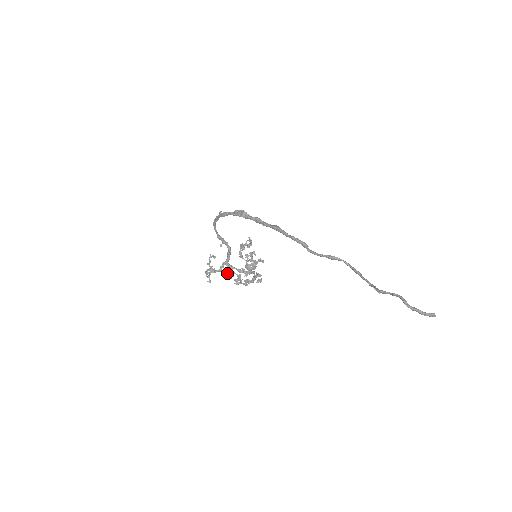
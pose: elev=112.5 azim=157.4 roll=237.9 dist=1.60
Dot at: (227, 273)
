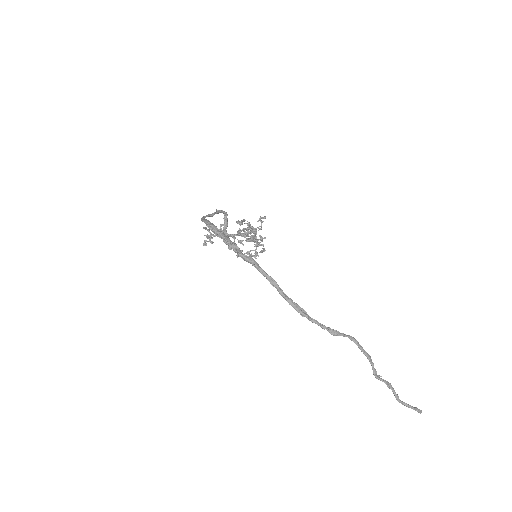
Dot at: occluded
